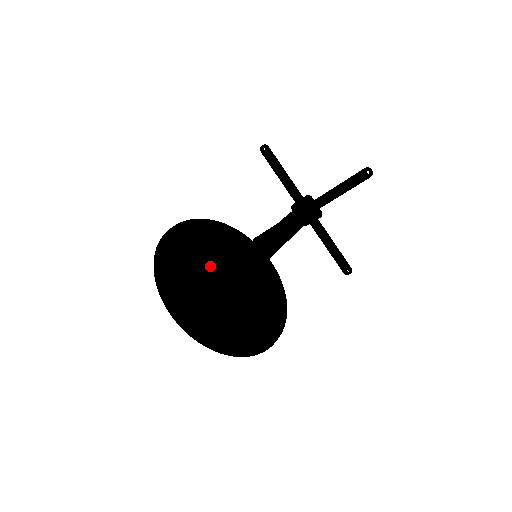
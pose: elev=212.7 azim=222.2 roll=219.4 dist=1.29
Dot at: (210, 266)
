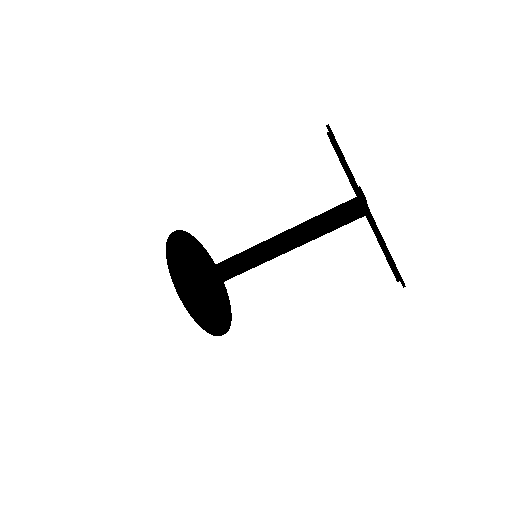
Dot at: occluded
